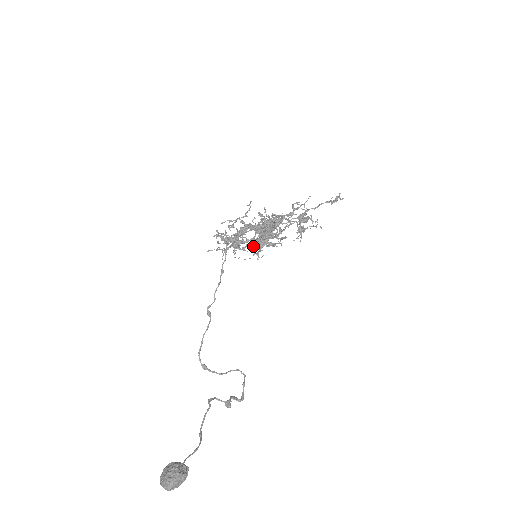
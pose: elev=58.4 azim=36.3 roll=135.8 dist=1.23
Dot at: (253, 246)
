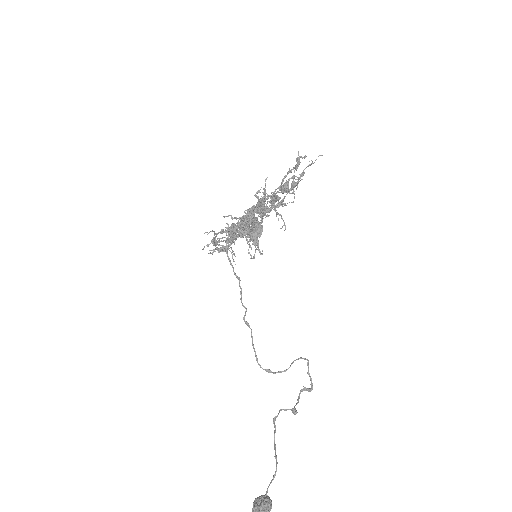
Dot at: occluded
